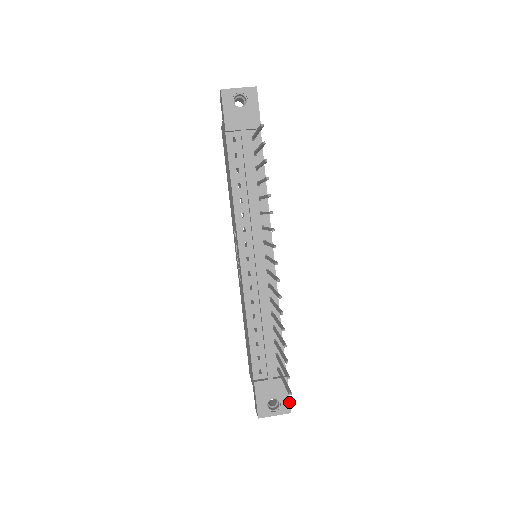
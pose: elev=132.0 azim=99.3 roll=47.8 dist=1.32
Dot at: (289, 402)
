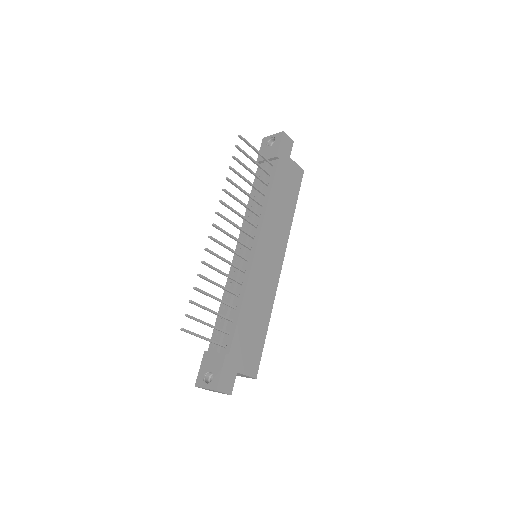
Dot at: (219, 379)
